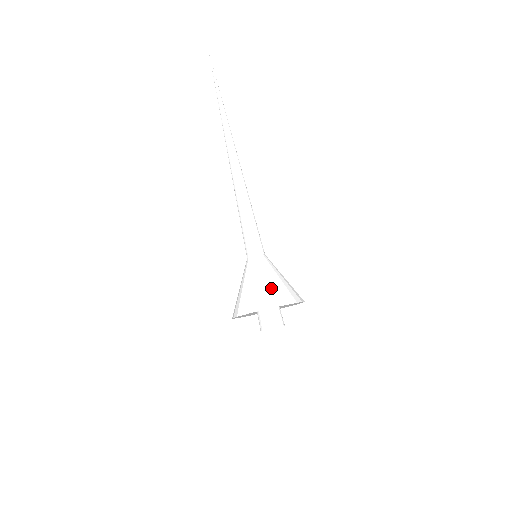
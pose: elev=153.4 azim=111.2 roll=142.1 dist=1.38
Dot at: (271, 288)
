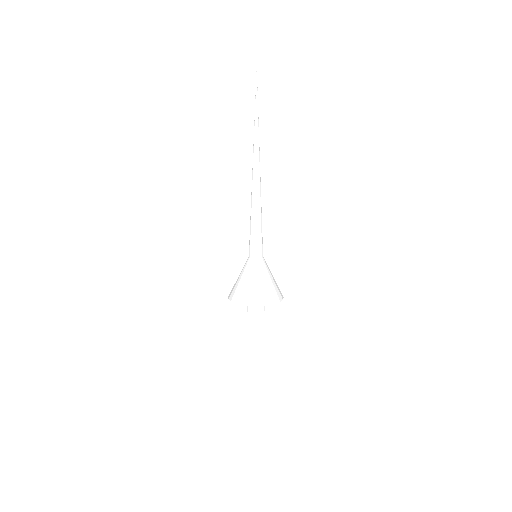
Dot at: (254, 289)
